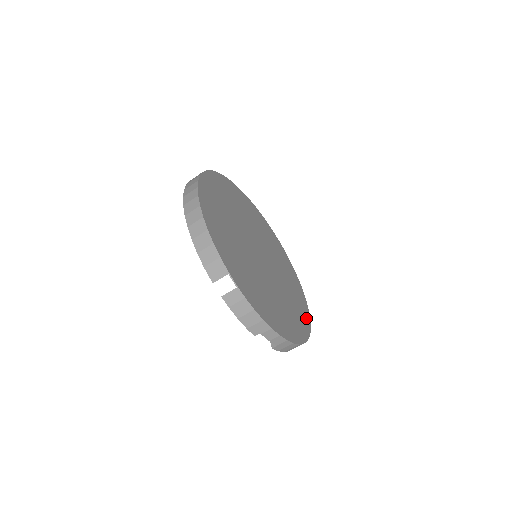
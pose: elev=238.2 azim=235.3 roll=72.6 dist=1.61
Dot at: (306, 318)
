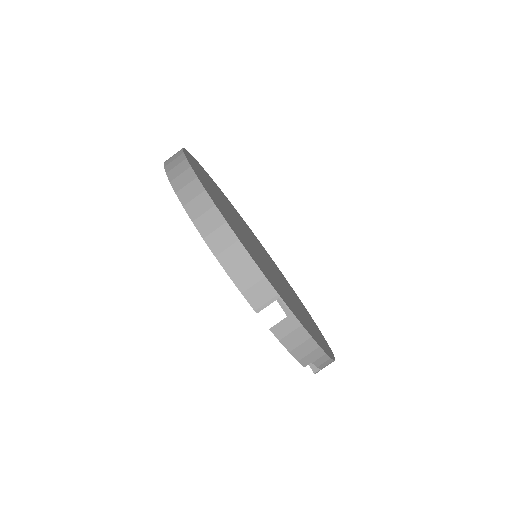
Dot at: (311, 318)
